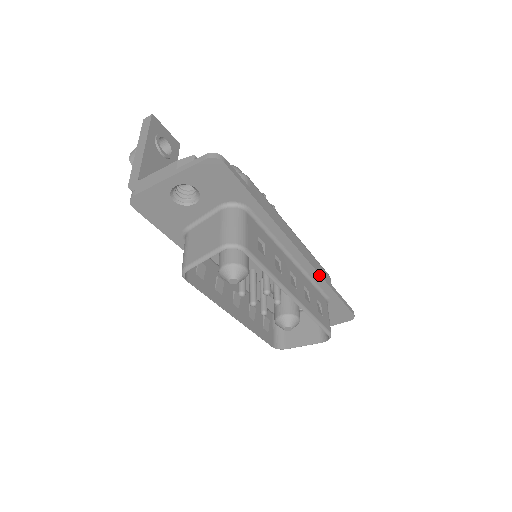
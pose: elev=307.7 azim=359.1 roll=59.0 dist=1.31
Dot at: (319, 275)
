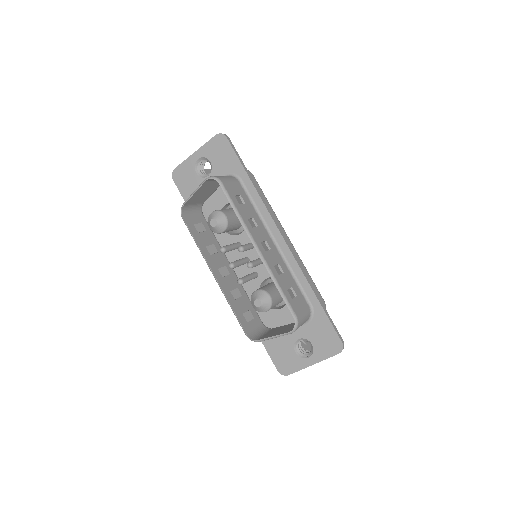
Dot at: (299, 268)
